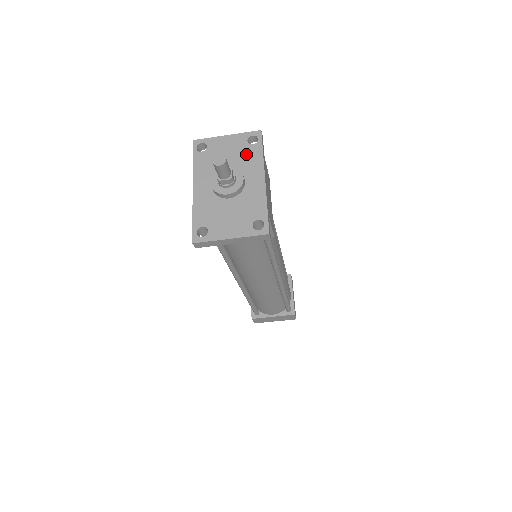
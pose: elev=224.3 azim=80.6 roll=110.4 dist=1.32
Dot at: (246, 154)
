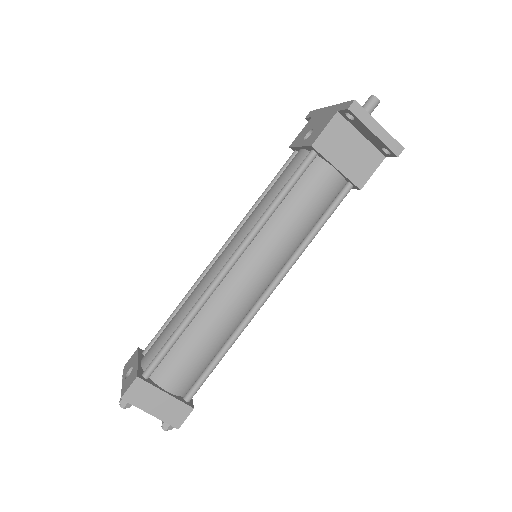
Dot at: occluded
